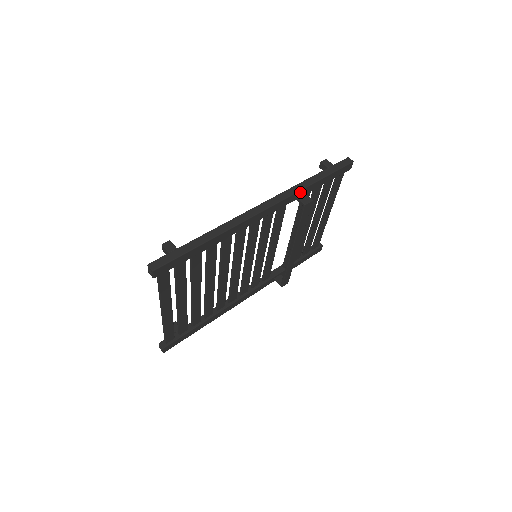
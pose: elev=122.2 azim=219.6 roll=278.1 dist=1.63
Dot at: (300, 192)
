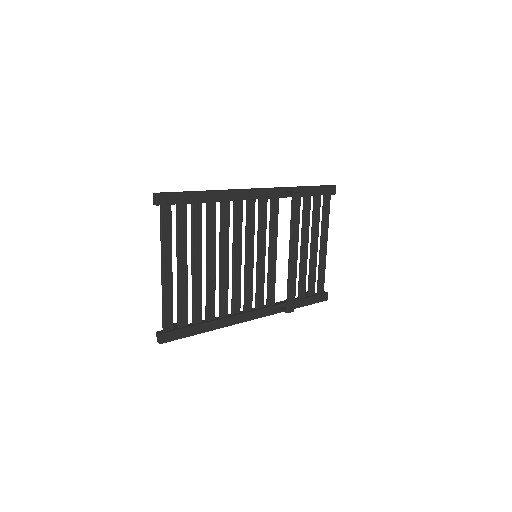
Dot at: (289, 190)
